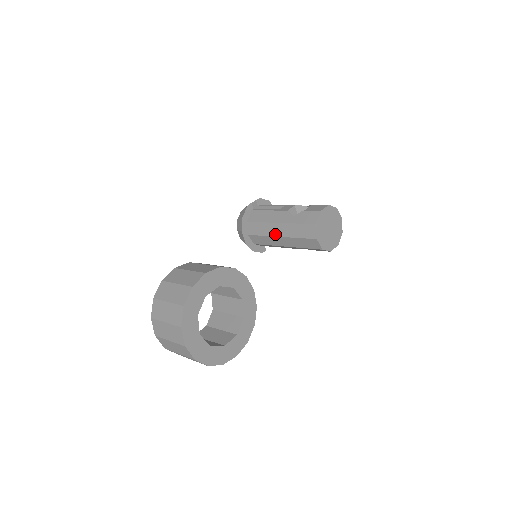
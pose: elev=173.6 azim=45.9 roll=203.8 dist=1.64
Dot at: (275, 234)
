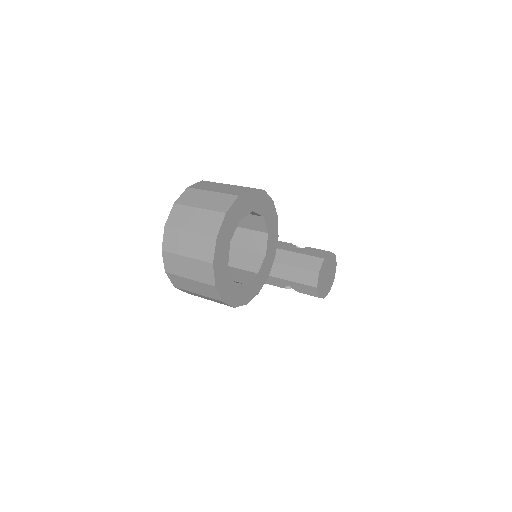
Dot at: occluded
